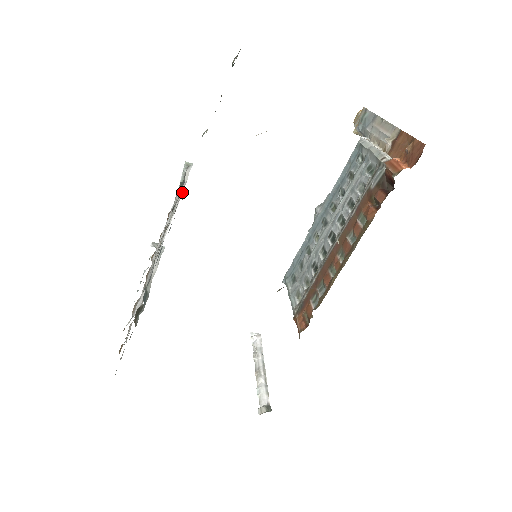
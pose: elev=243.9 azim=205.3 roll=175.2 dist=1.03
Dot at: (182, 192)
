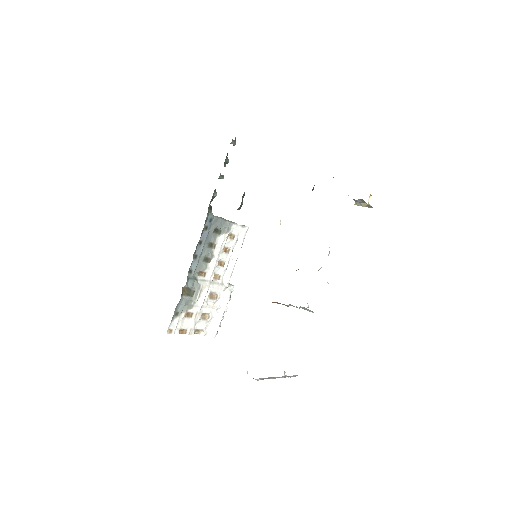
Dot at: (242, 244)
